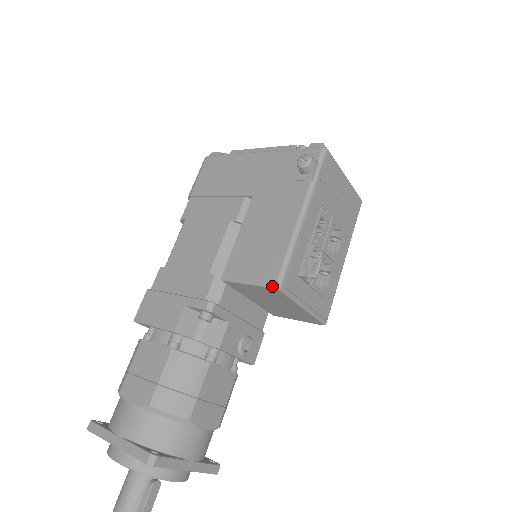
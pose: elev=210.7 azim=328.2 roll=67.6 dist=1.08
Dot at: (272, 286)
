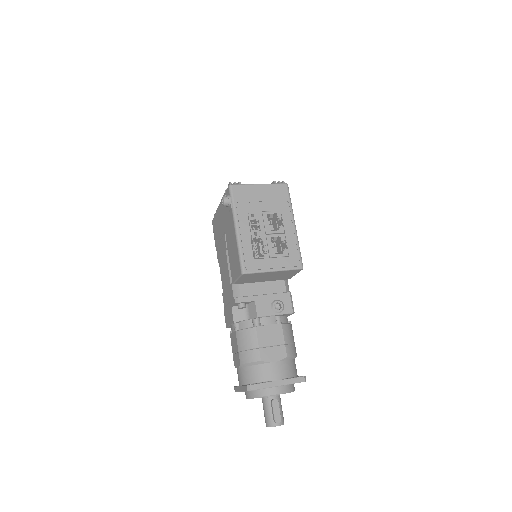
Dot at: (241, 274)
